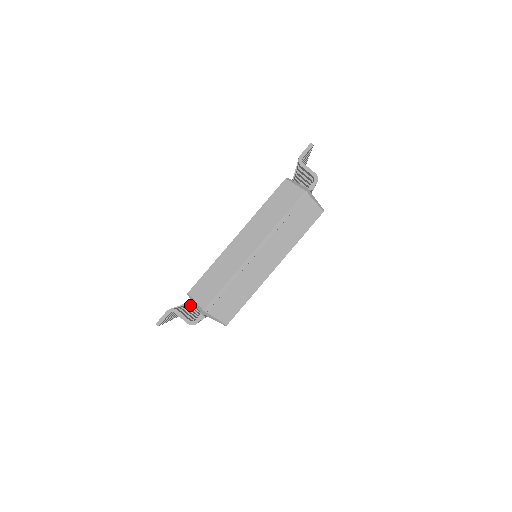
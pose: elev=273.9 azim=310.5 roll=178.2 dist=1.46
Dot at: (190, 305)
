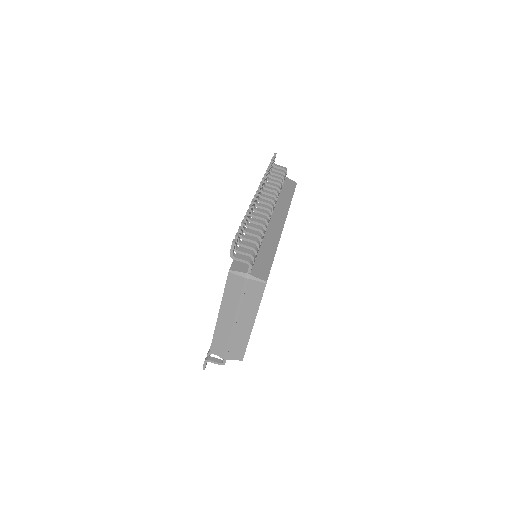
Dot at: occluded
